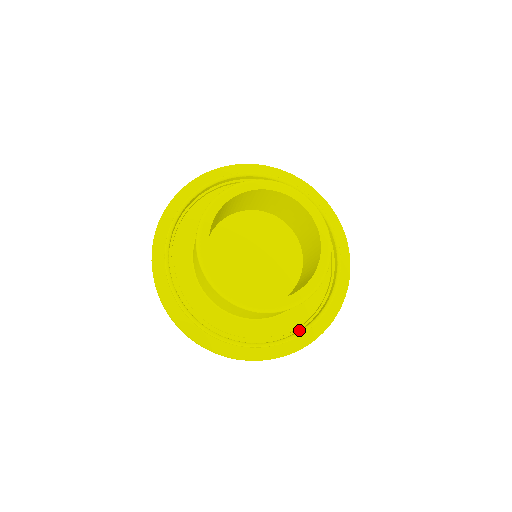
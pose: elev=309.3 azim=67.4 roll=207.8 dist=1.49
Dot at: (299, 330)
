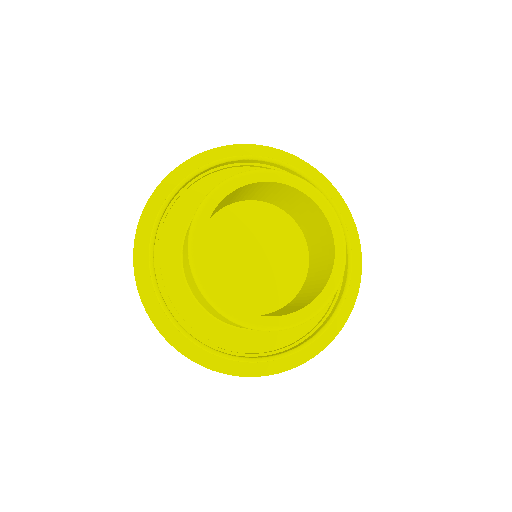
Dot at: (331, 313)
